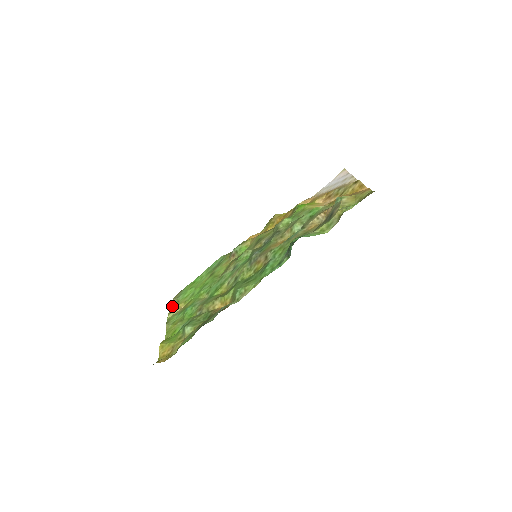
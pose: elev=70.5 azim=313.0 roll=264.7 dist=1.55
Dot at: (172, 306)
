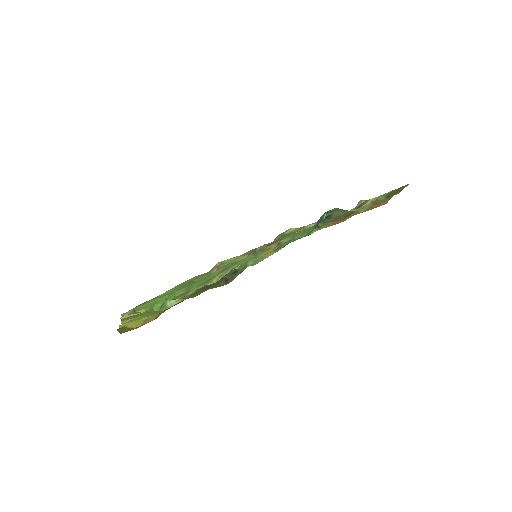
Dot at: occluded
